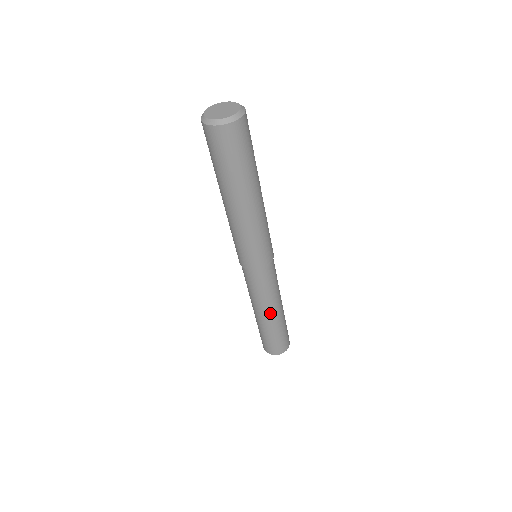
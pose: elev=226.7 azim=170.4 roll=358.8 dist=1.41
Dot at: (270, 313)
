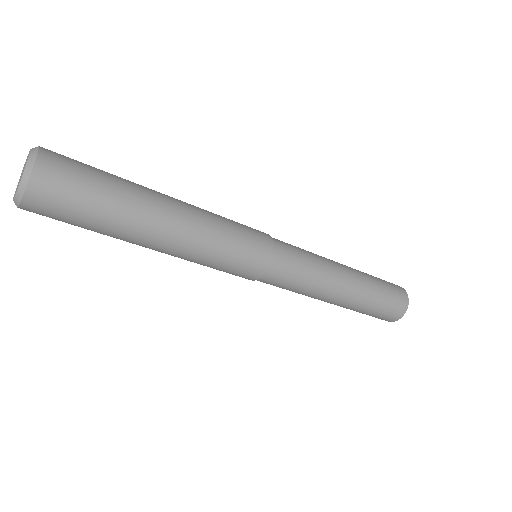
Dot at: (336, 295)
